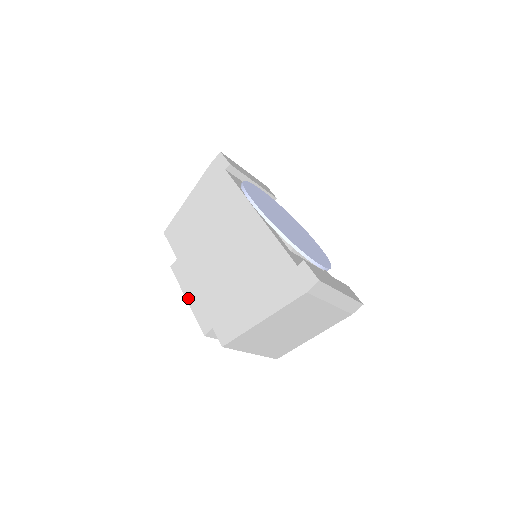
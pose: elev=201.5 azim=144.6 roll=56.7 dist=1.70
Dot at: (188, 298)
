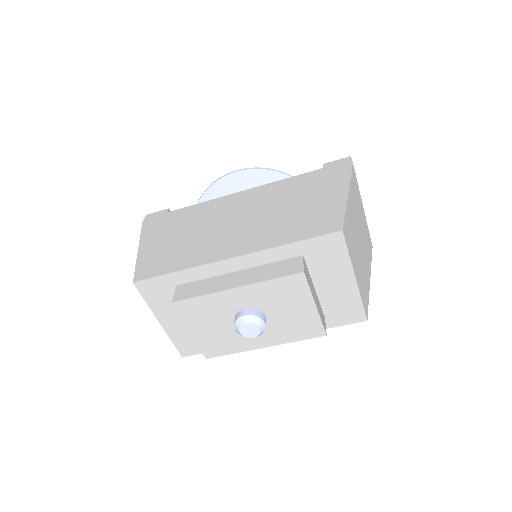
Dot at: (237, 284)
